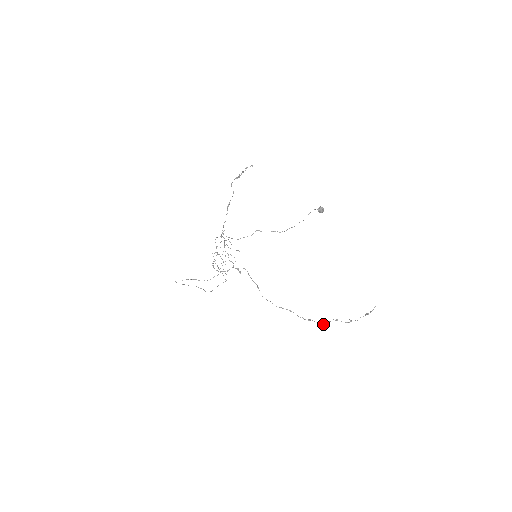
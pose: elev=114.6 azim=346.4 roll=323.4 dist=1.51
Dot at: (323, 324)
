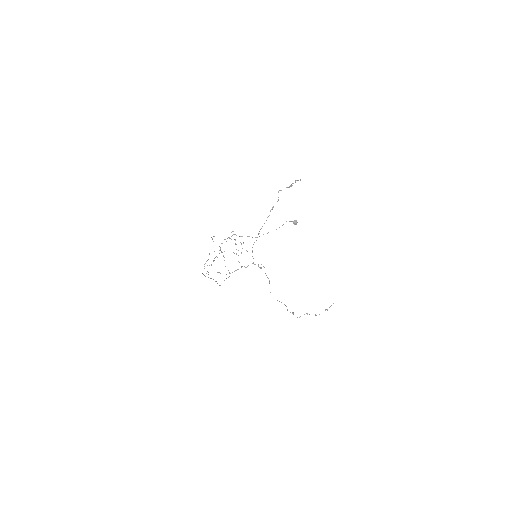
Dot at: (297, 317)
